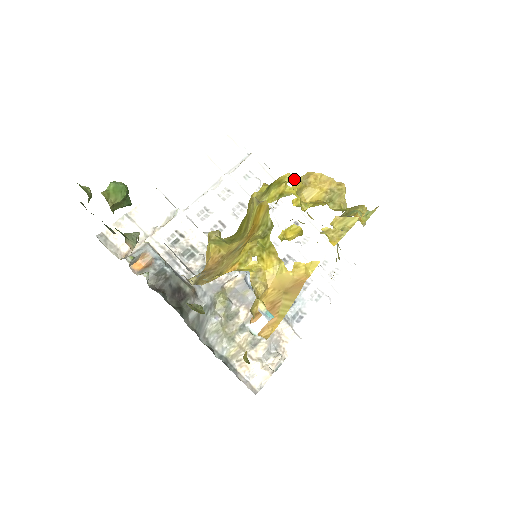
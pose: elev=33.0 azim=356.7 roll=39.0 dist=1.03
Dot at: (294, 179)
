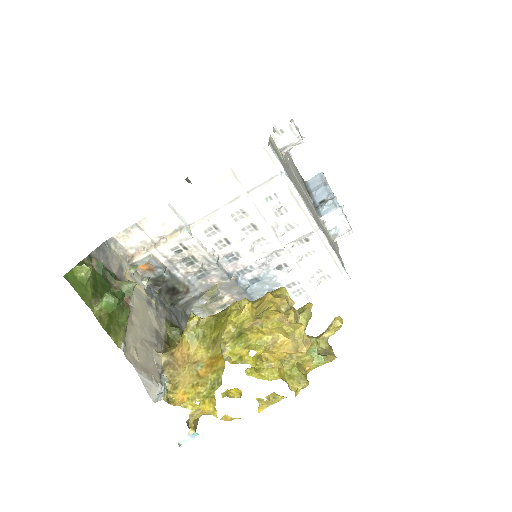
Dot at: (263, 339)
